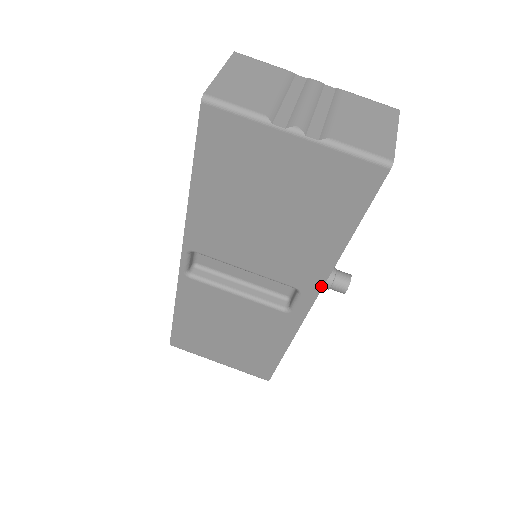
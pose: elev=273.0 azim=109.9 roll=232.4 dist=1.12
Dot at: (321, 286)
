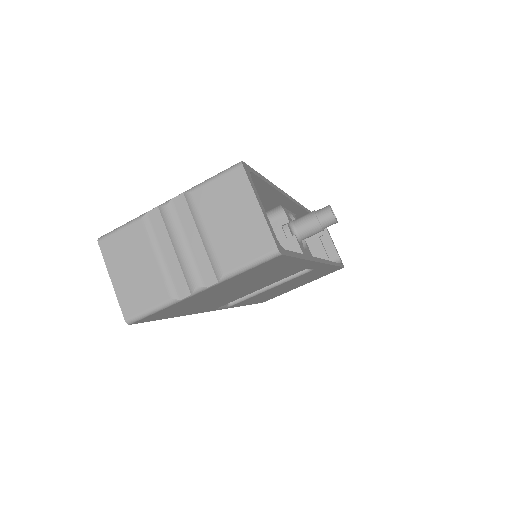
Dot at: (316, 263)
